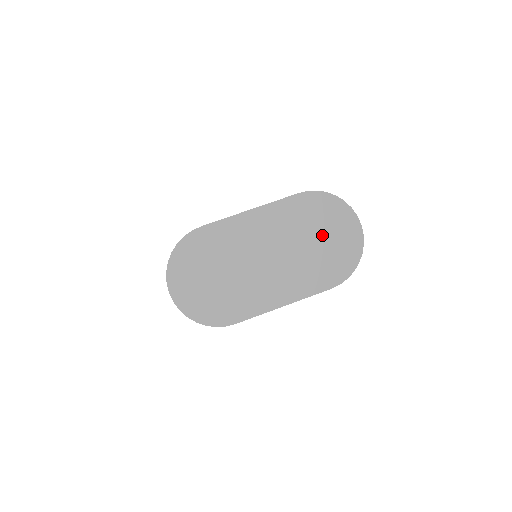
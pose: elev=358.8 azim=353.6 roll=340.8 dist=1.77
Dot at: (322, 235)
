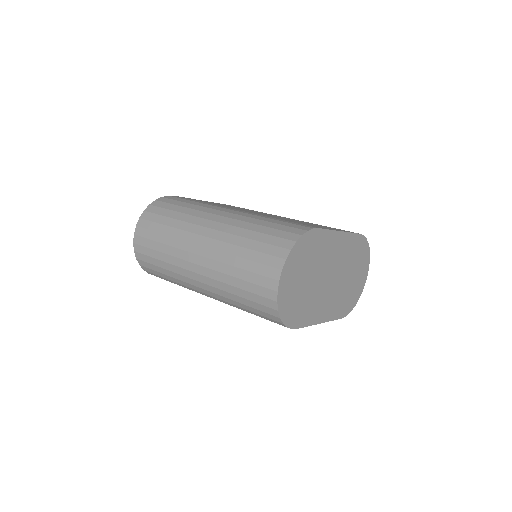
Dot at: (354, 274)
